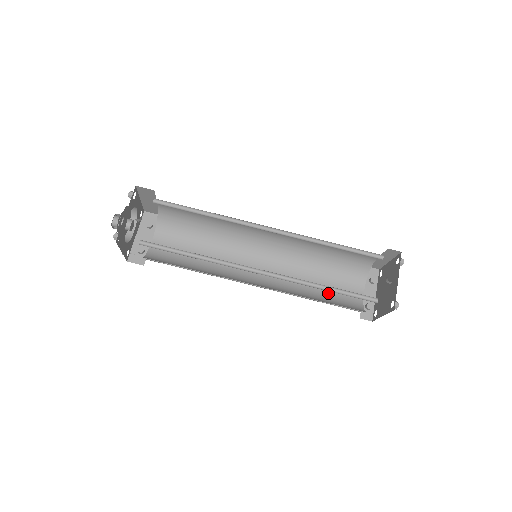
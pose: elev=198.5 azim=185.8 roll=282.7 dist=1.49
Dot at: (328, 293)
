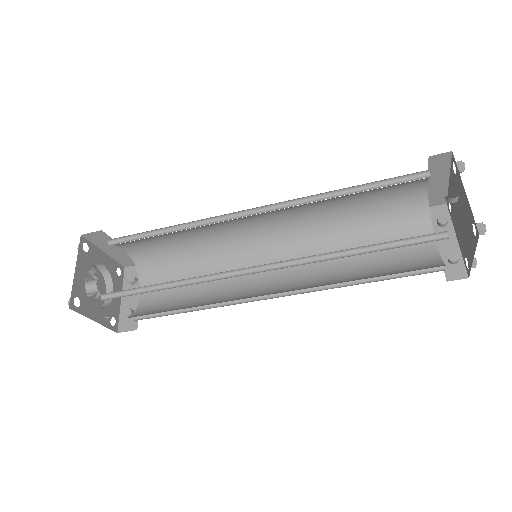
Dot at: (382, 265)
